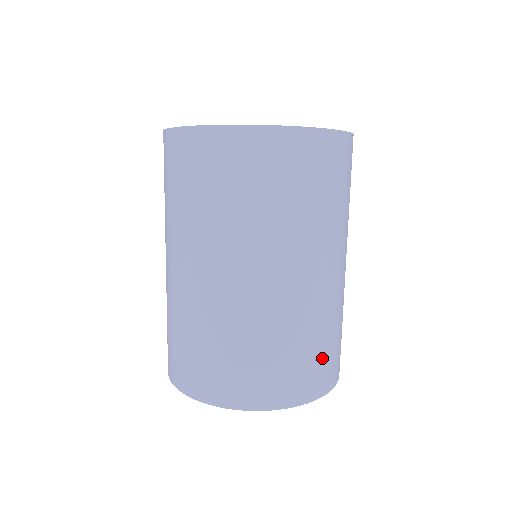
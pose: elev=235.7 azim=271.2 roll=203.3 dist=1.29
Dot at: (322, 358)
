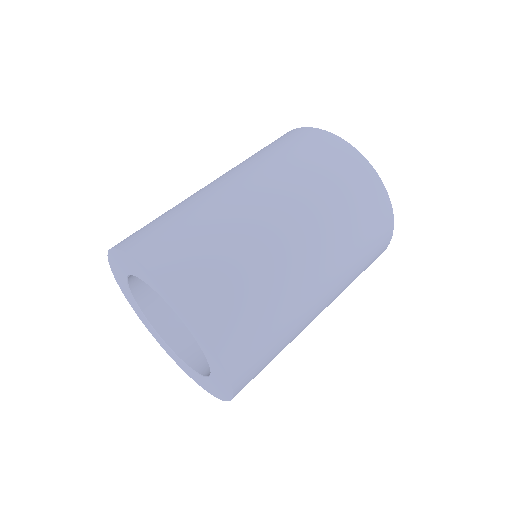
Dot at: (261, 343)
